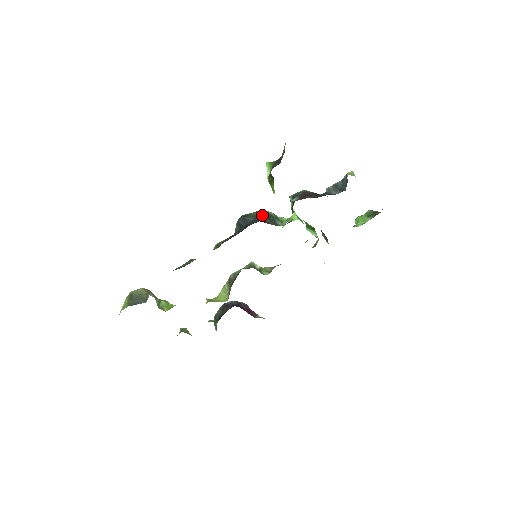
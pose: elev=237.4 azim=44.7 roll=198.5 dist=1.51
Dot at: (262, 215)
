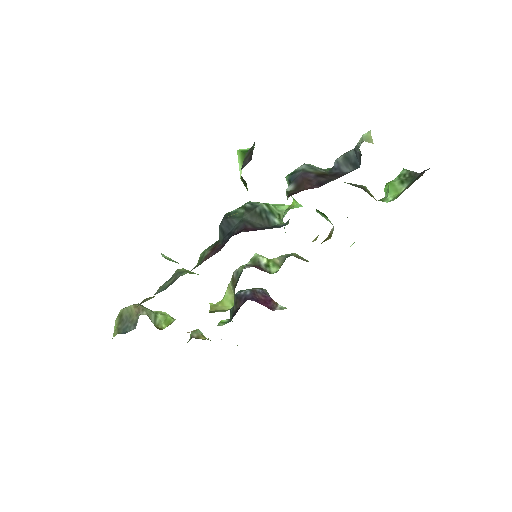
Dot at: (250, 213)
